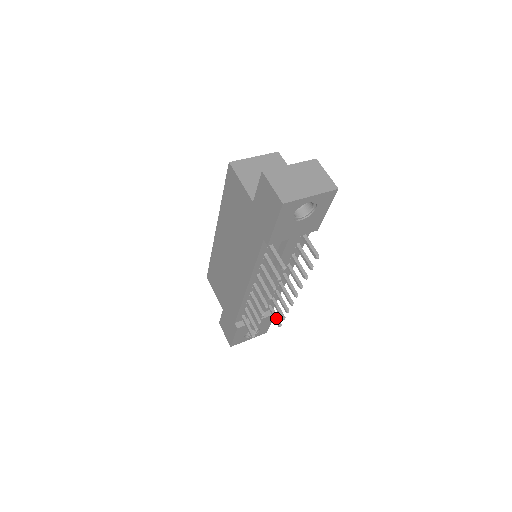
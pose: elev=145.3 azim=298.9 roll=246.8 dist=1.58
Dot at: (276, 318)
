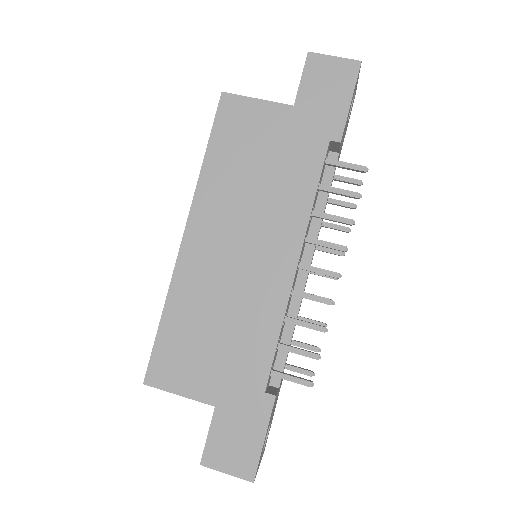
Dot at: (300, 368)
